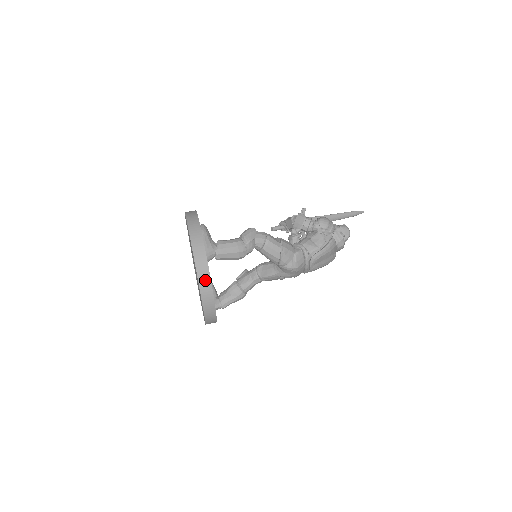
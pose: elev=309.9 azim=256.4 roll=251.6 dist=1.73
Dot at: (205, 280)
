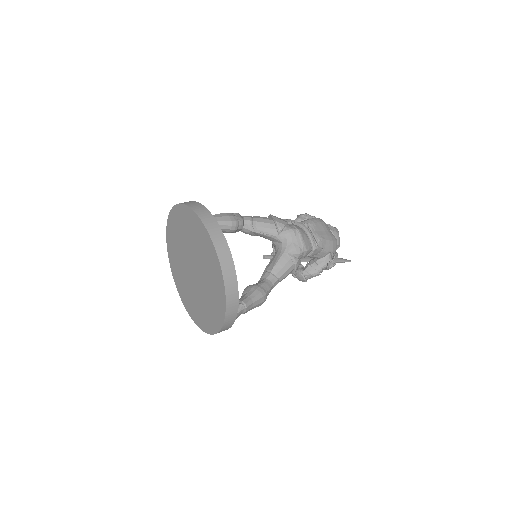
Dot at: (198, 207)
